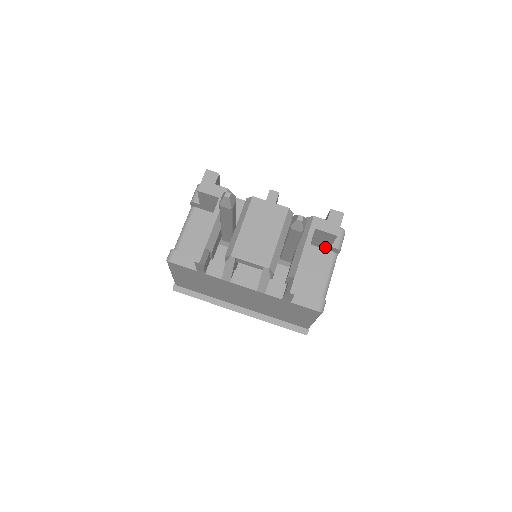
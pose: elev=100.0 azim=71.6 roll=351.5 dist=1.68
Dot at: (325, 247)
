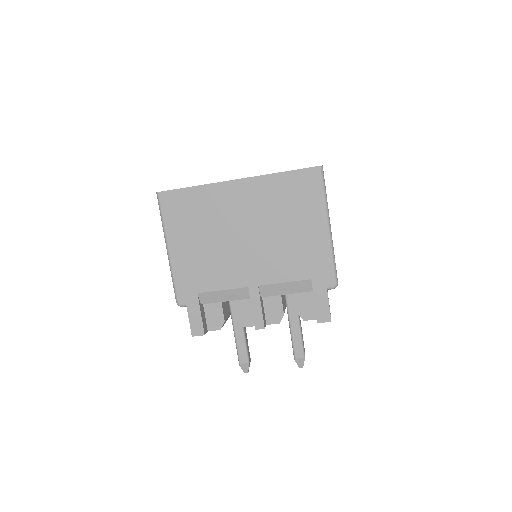
Dot at: occluded
